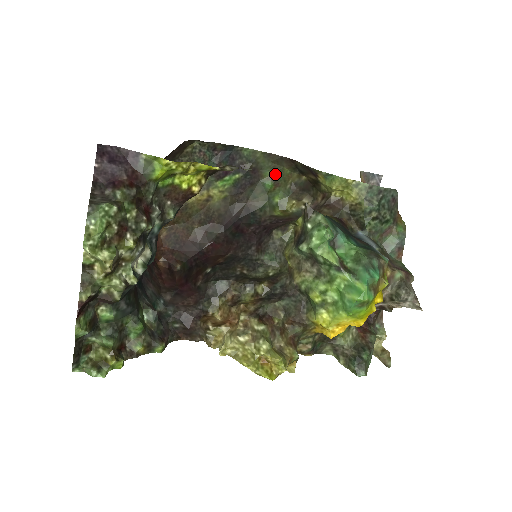
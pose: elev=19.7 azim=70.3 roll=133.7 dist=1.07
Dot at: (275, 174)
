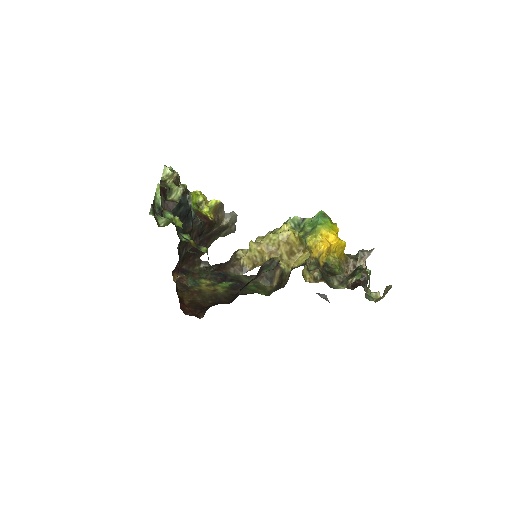
Dot at: (255, 285)
